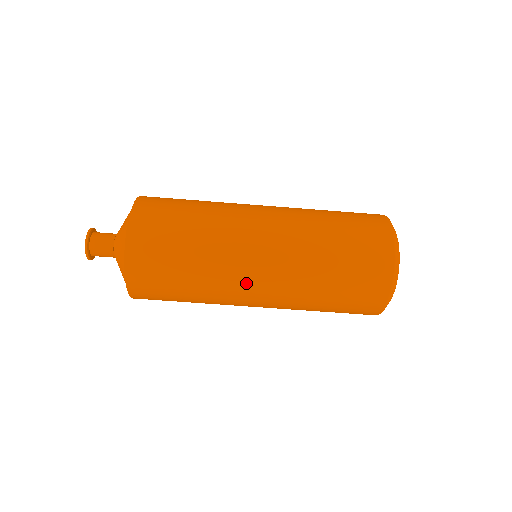
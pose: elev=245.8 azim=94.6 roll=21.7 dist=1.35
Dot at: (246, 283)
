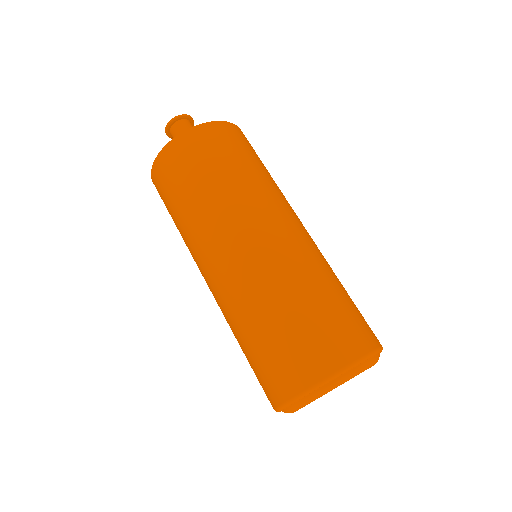
Dot at: (210, 253)
